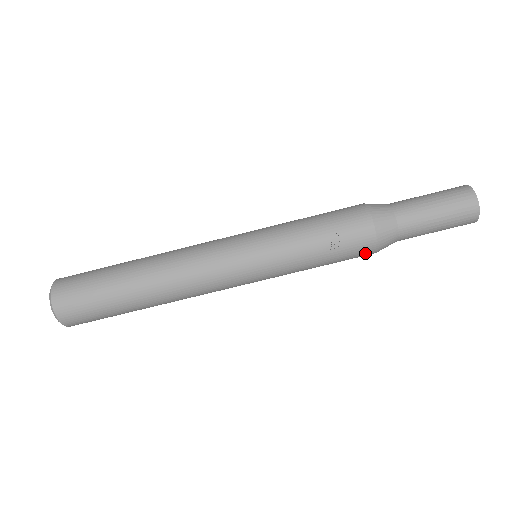
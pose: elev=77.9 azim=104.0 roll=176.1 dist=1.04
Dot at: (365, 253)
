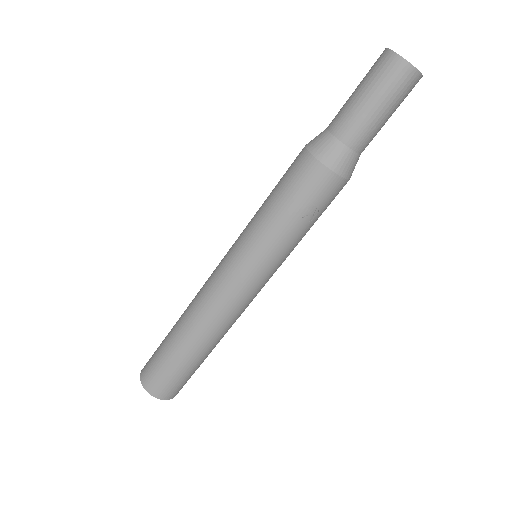
Dot at: (341, 189)
